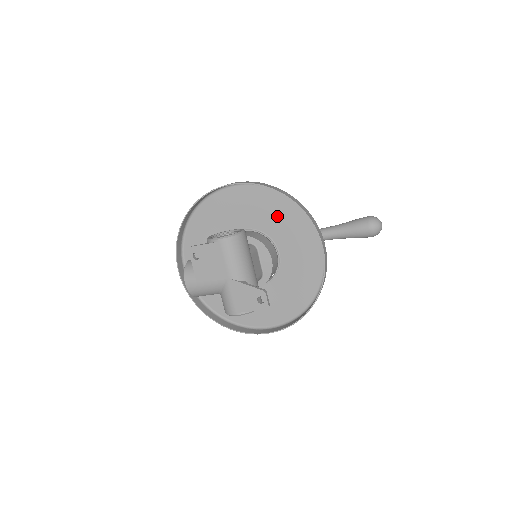
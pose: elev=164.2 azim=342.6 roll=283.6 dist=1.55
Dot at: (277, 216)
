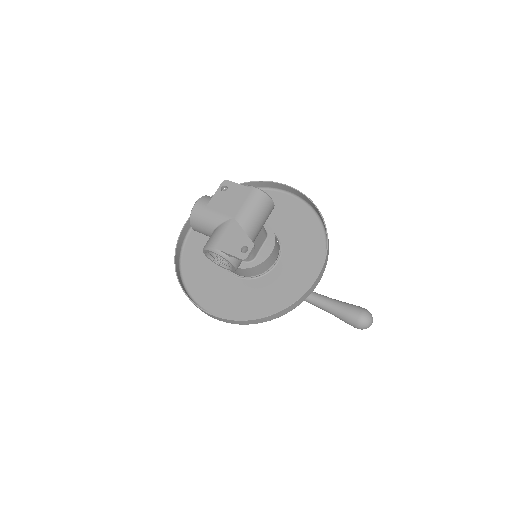
Dot at: (301, 233)
